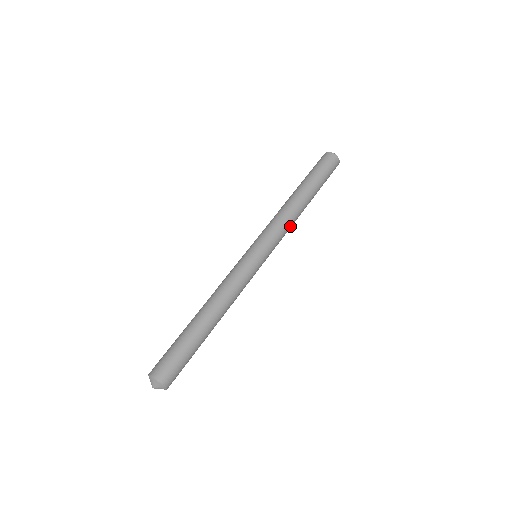
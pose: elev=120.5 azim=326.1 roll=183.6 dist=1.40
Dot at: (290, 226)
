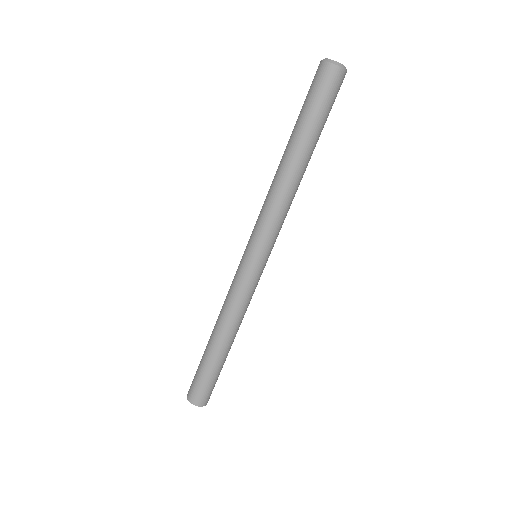
Dot at: (288, 207)
